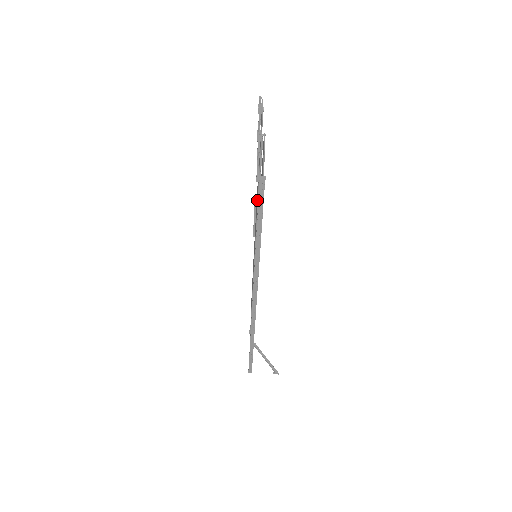
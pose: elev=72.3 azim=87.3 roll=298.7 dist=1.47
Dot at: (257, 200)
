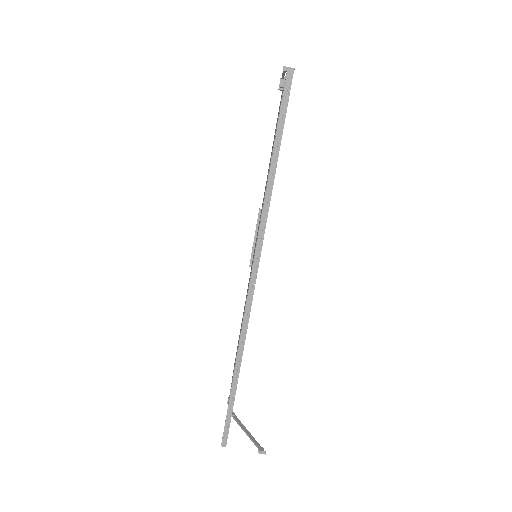
Dot at: occluded
